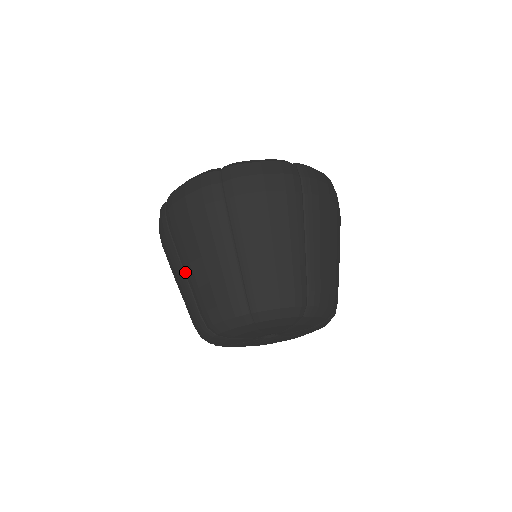
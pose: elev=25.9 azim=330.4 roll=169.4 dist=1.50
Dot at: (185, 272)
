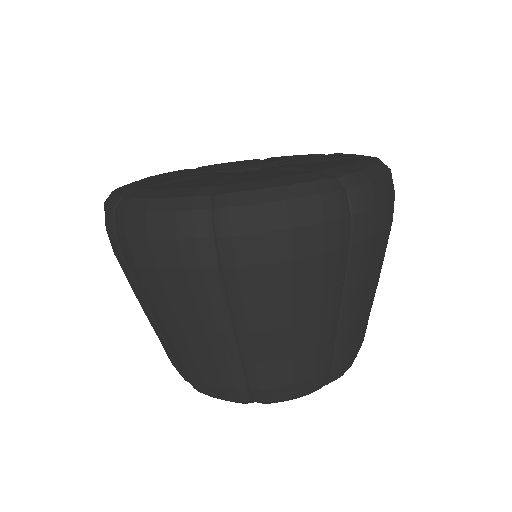
Dot at: (239, 336)
